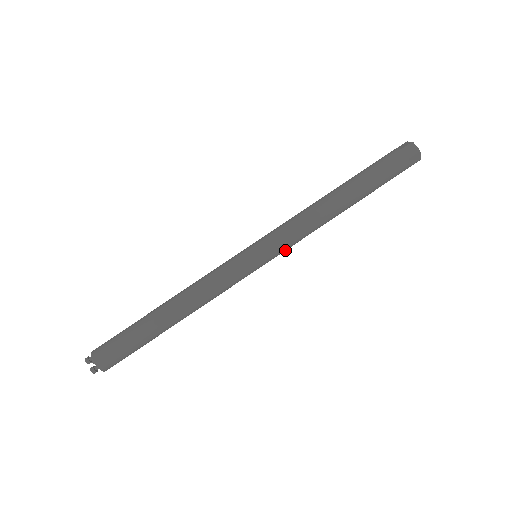
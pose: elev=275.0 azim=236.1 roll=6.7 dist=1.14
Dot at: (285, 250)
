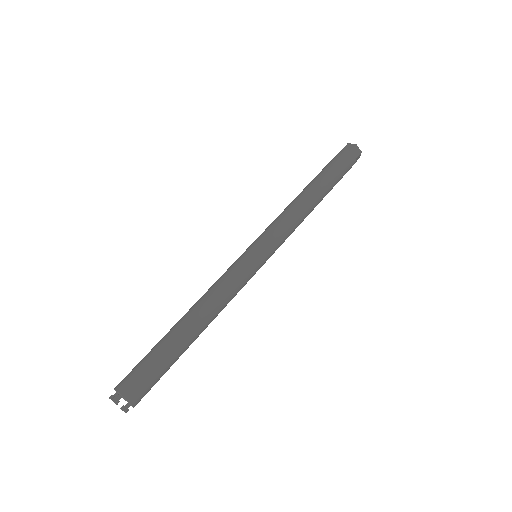
Dot at: occluded
